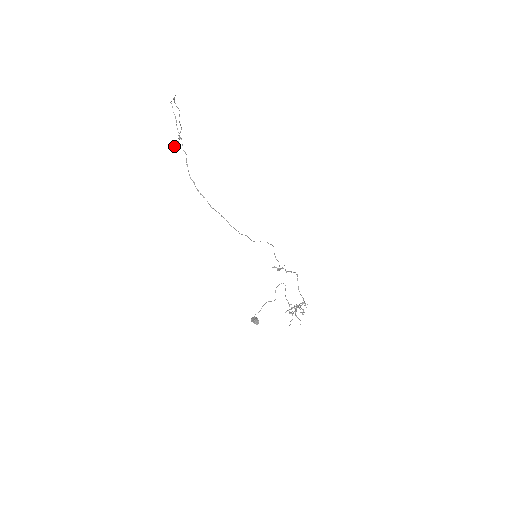
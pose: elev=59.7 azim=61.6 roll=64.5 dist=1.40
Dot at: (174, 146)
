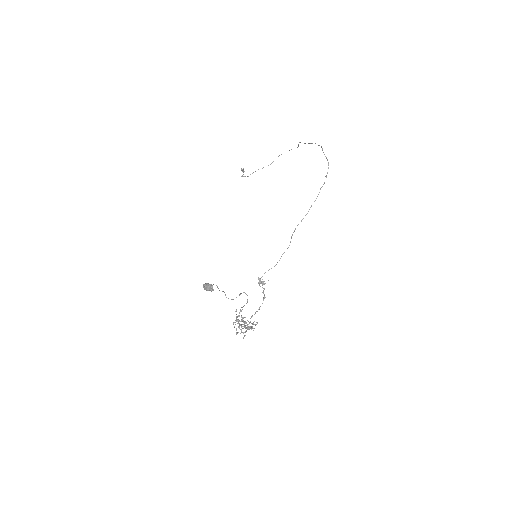
Dot at: occluded
